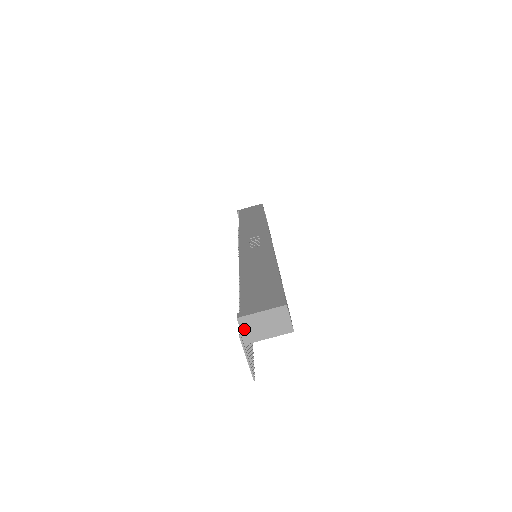
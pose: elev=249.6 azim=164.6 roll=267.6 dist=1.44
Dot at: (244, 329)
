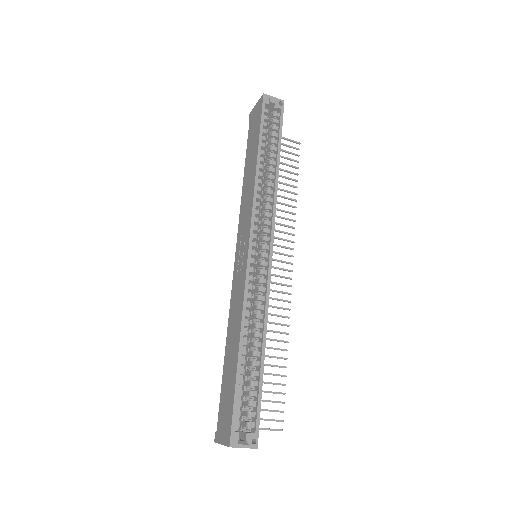
Dot at: occluded
